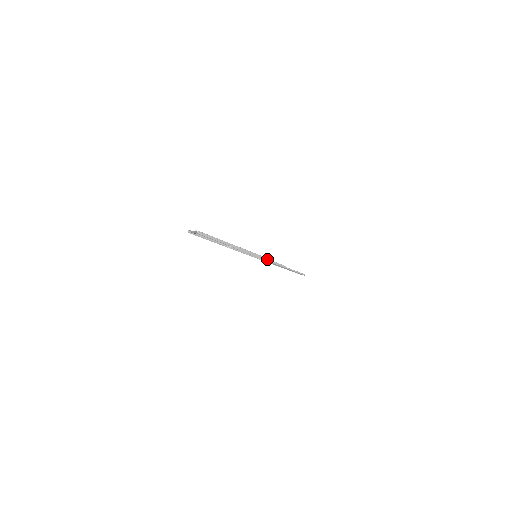
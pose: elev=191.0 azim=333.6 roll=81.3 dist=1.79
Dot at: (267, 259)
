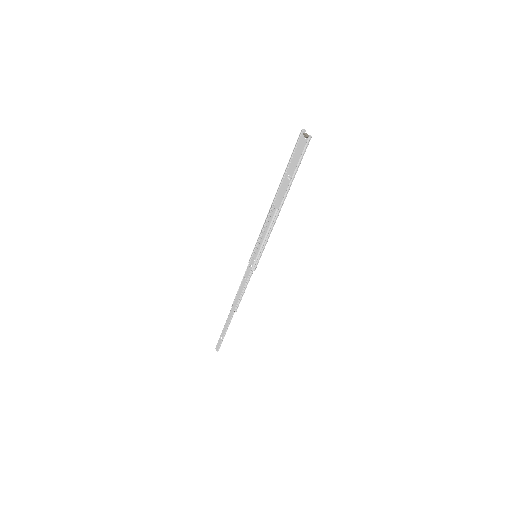
Dot at: (251, 275)
